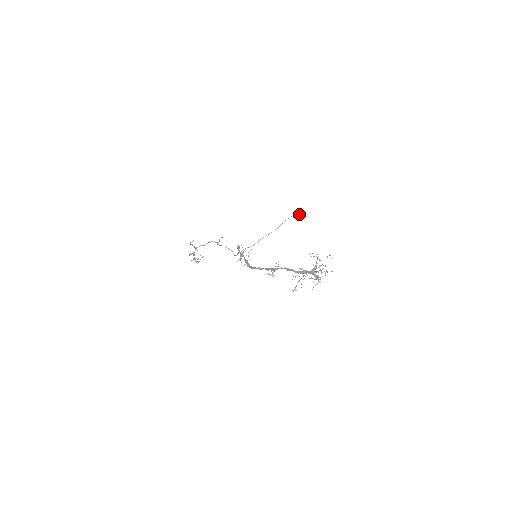
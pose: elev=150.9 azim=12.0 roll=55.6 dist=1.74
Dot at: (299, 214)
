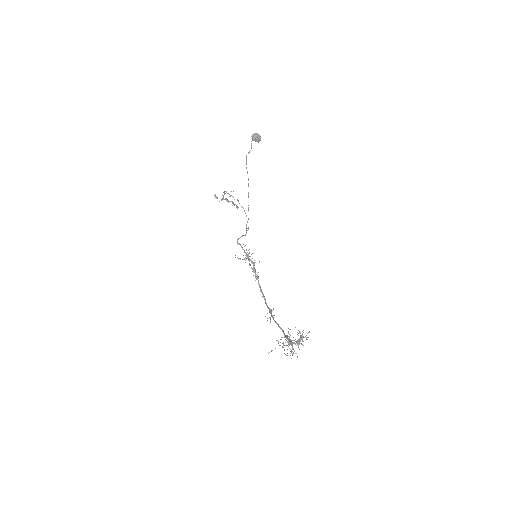
Dot at: (251, 138)
